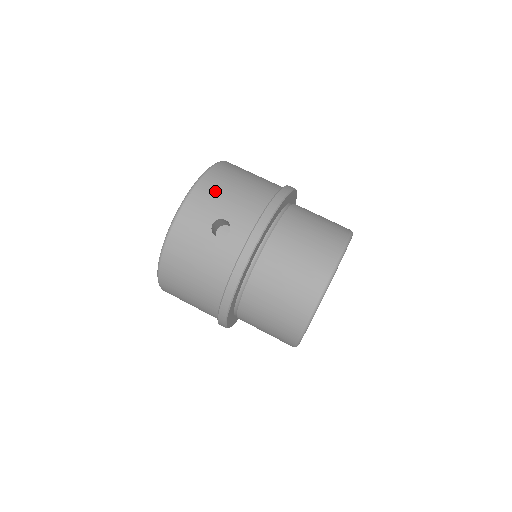
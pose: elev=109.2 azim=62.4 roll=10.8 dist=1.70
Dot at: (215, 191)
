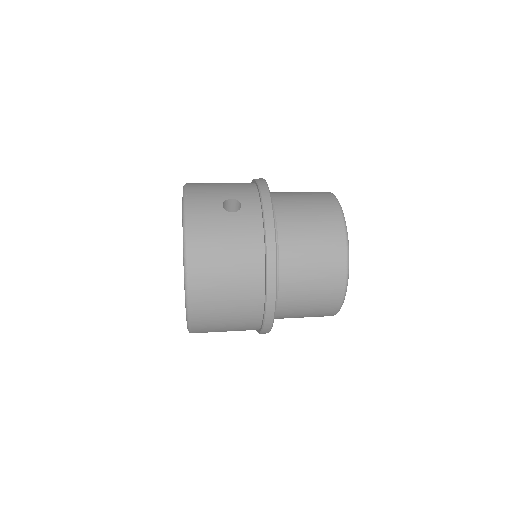
Dot at: (206, 188)
